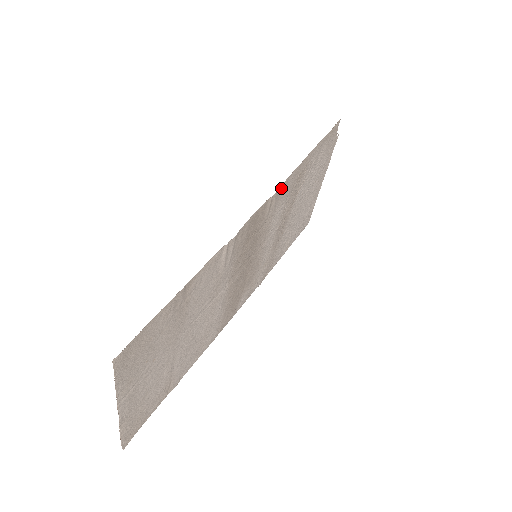
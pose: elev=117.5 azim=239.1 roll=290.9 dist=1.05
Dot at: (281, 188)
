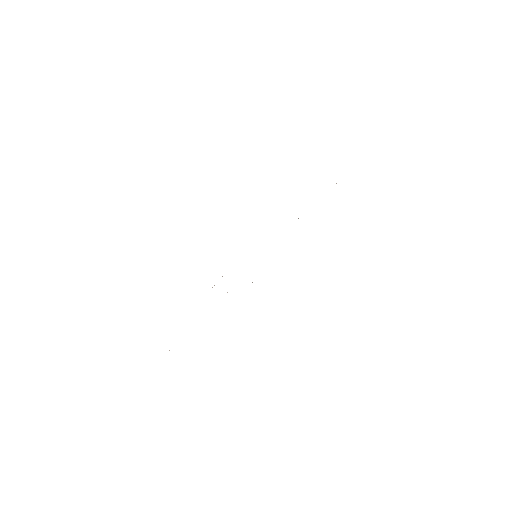
Dot at: occluded
